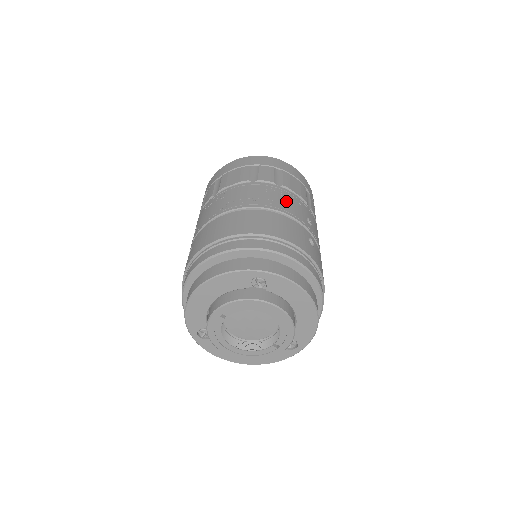
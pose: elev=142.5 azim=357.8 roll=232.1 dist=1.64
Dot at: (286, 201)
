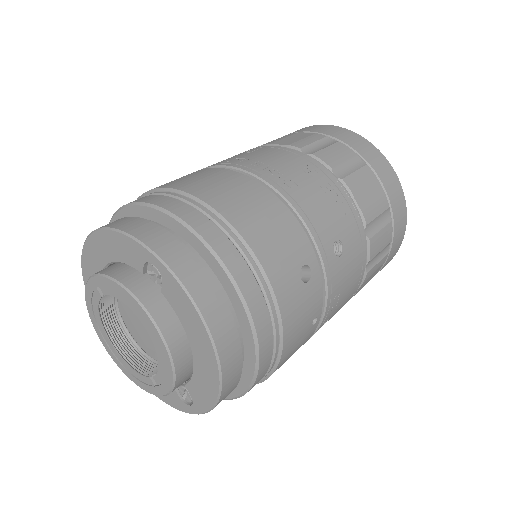
Dot at: (320, 198)
